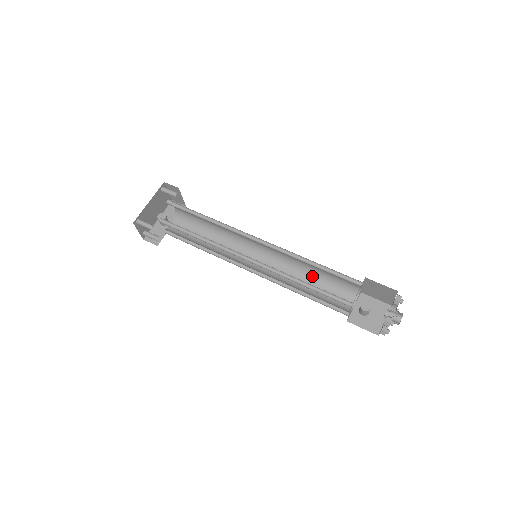
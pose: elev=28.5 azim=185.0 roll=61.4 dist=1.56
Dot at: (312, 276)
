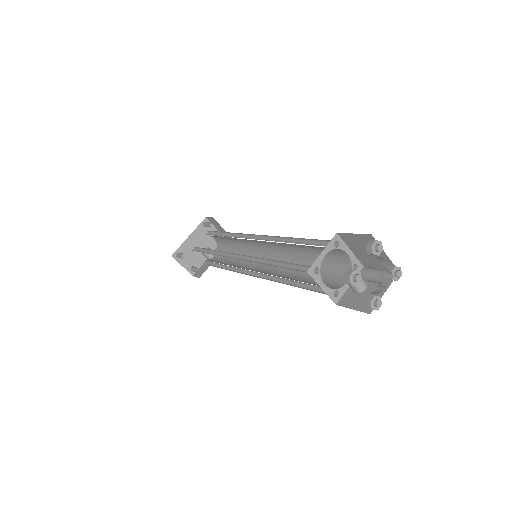
Dot at: (308, 262)
